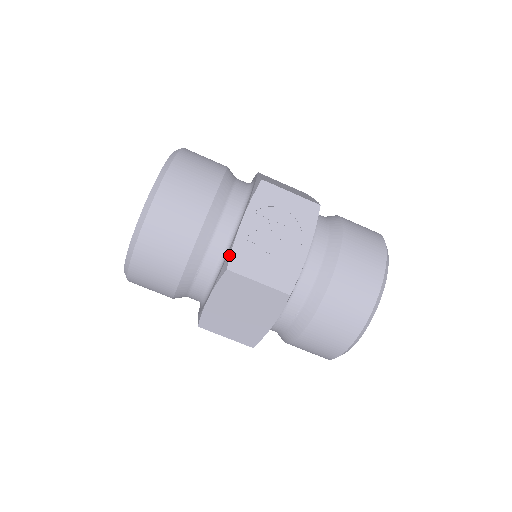
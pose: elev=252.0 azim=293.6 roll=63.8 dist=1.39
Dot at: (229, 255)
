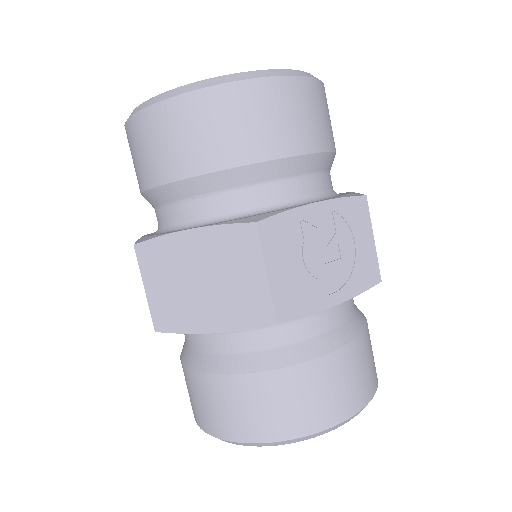
Dot at: (272, 214)
